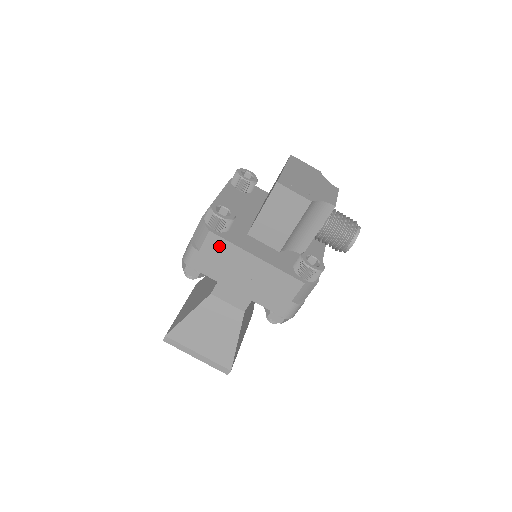
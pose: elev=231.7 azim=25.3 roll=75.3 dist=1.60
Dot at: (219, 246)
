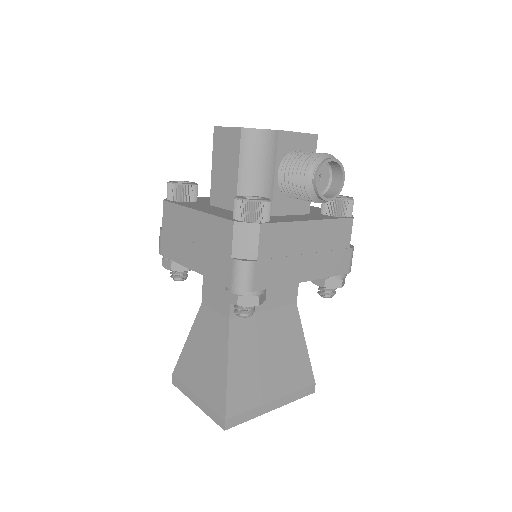
Dot at: (171, 214)
